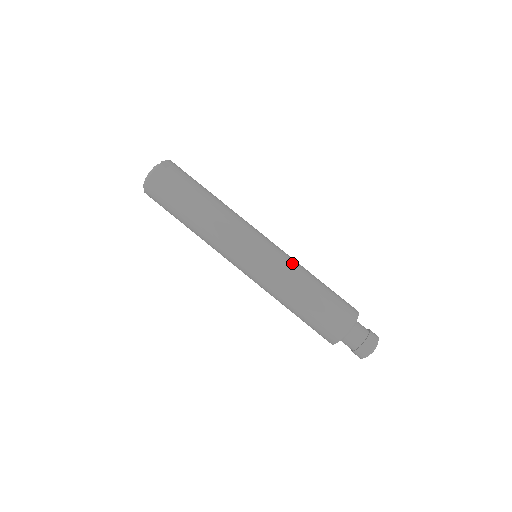
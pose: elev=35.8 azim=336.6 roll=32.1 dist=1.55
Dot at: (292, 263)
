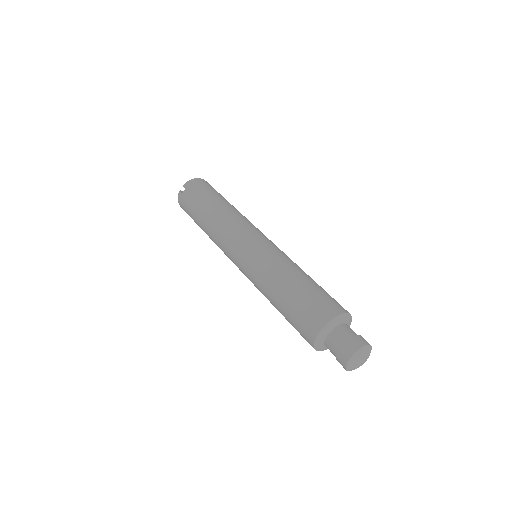
Dot at: (265, 267)
